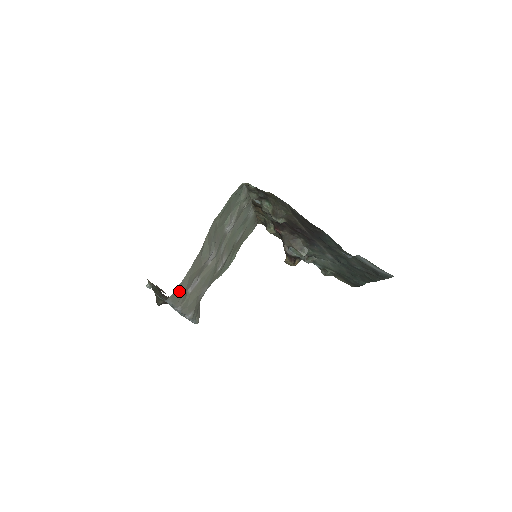
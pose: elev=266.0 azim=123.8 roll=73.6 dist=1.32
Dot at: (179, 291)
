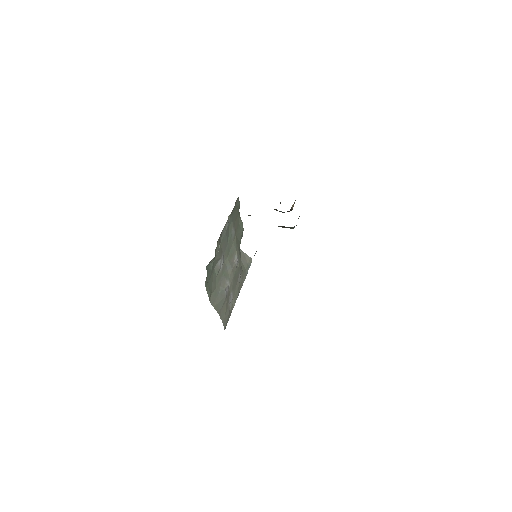
Dot at: (226, 322)
